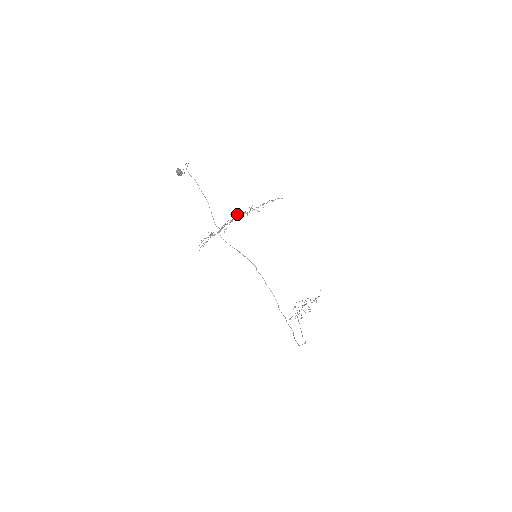
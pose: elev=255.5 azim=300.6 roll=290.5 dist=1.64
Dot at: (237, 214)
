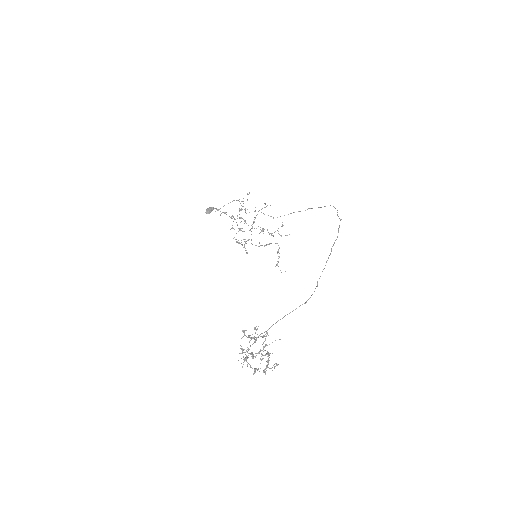
Dot at: (262, 230)
